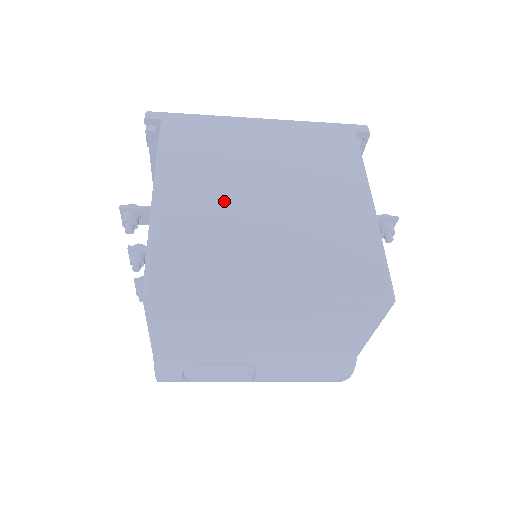
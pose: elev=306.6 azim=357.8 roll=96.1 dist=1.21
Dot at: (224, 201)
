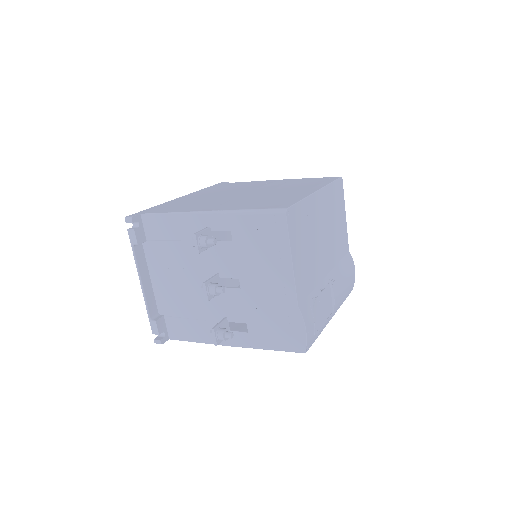
Dot at: (237, 199)
